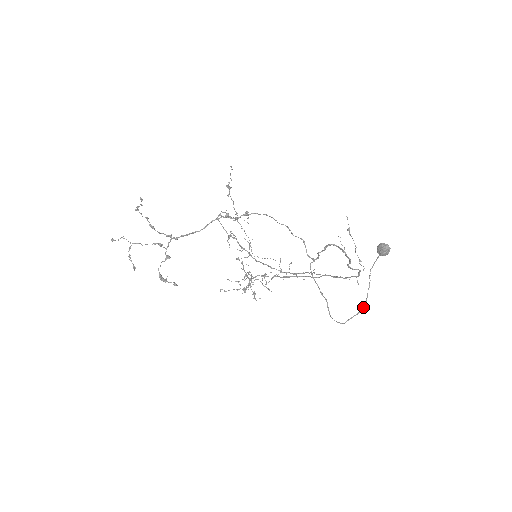
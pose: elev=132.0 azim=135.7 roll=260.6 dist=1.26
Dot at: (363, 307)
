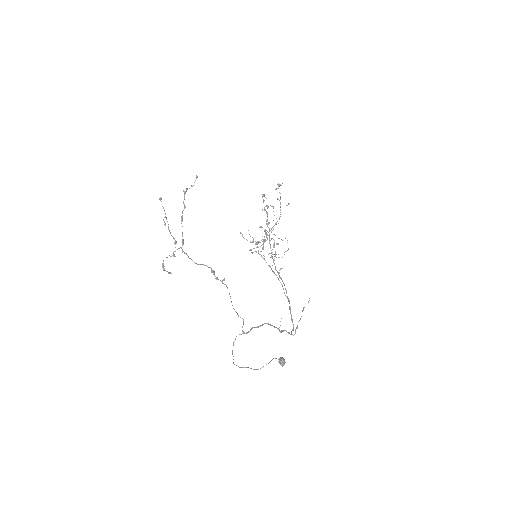
Dot at: (257, 369)
